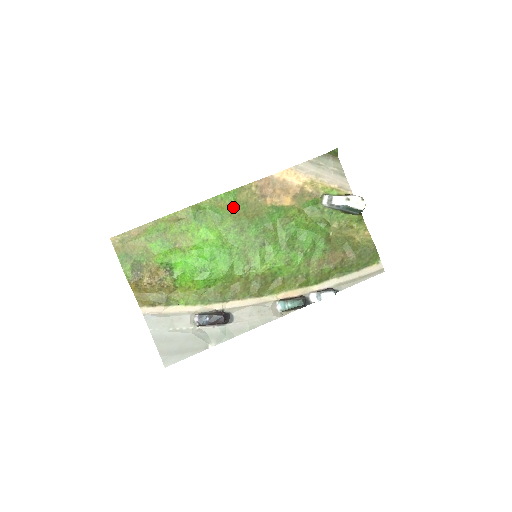
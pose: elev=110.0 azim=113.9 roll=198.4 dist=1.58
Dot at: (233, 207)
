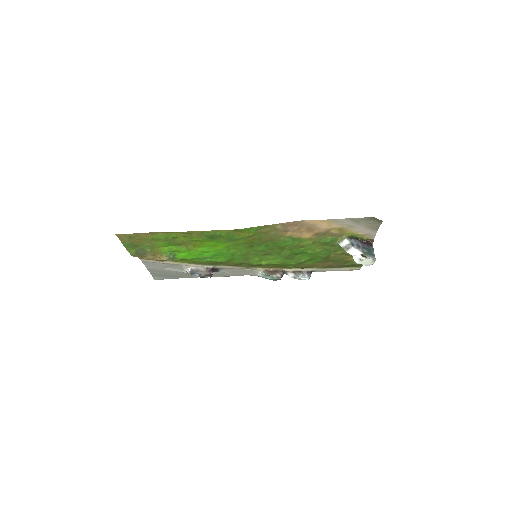
Dot at: (250, 235)
